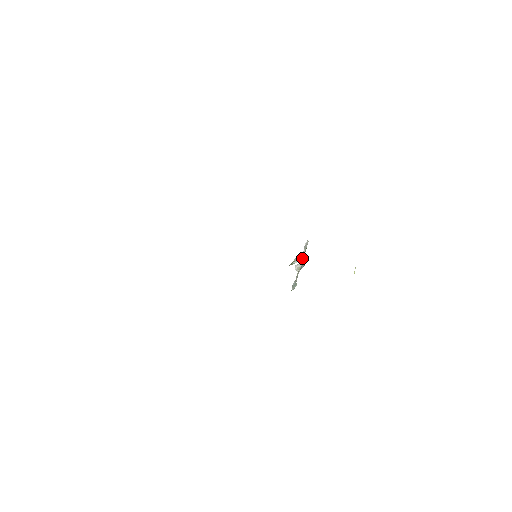
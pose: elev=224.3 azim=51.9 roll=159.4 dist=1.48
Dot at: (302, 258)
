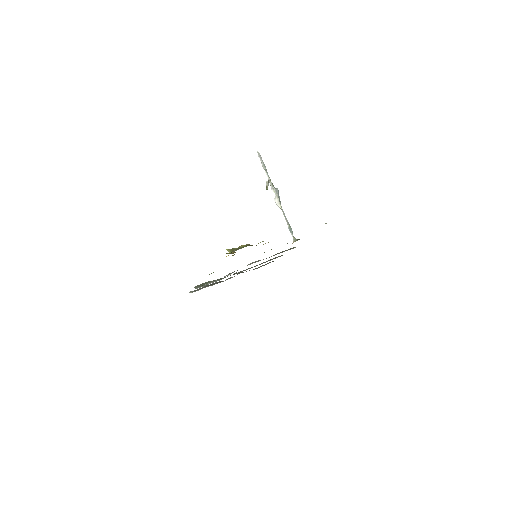
Dot at: (272, 188)
